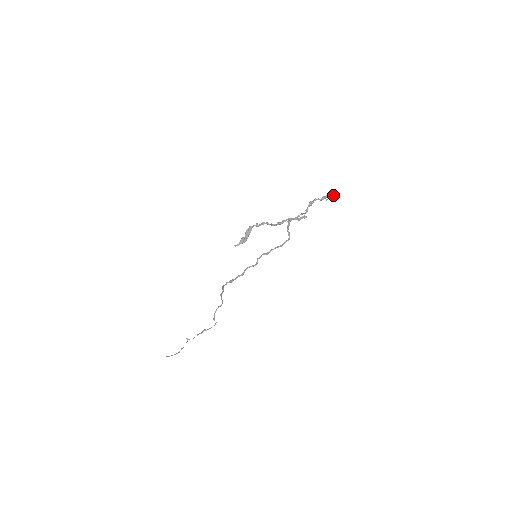
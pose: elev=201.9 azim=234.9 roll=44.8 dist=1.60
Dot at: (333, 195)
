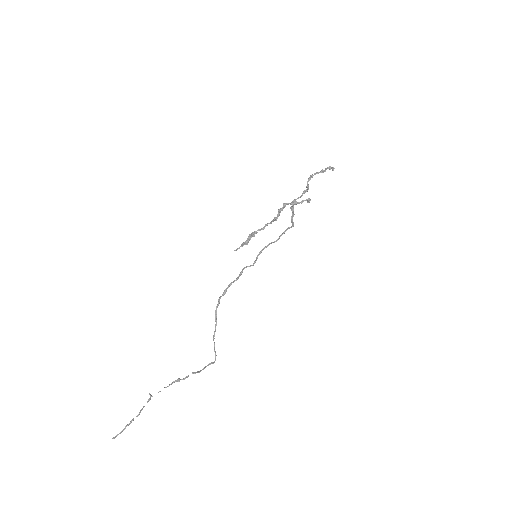
Dot at: (333, 167)
